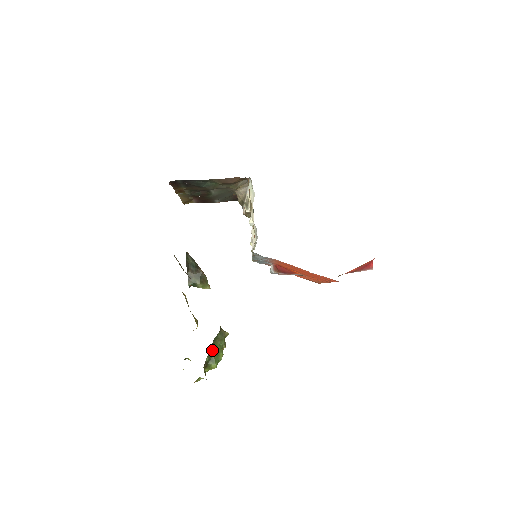
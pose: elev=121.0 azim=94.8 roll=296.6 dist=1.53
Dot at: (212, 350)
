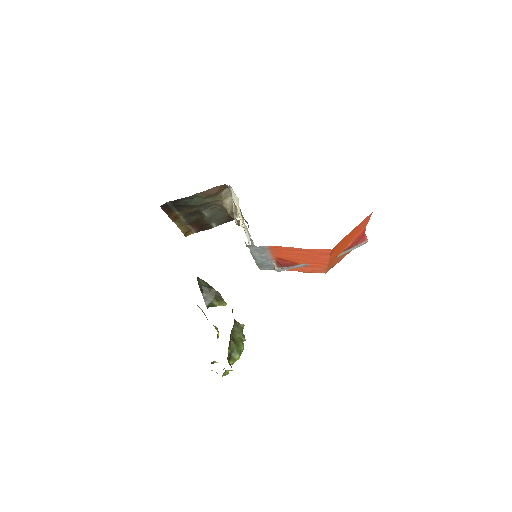
Dot at: (232, 342)
